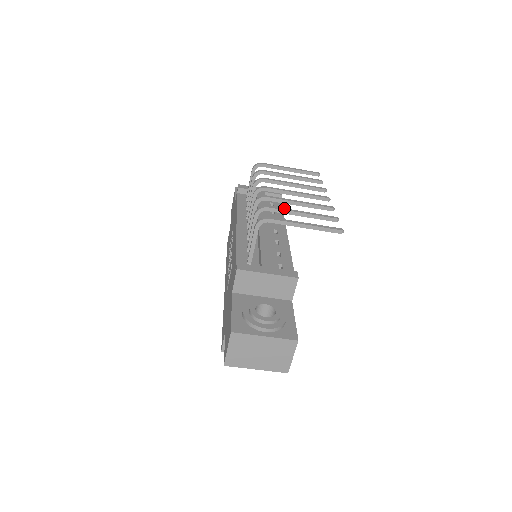
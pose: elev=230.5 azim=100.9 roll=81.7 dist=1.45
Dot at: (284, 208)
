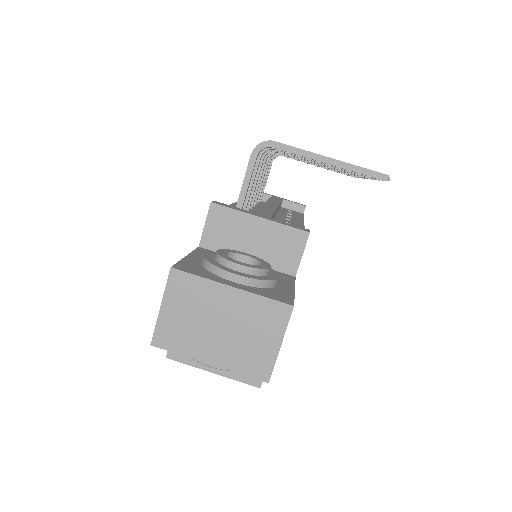
Dot at: occluded
